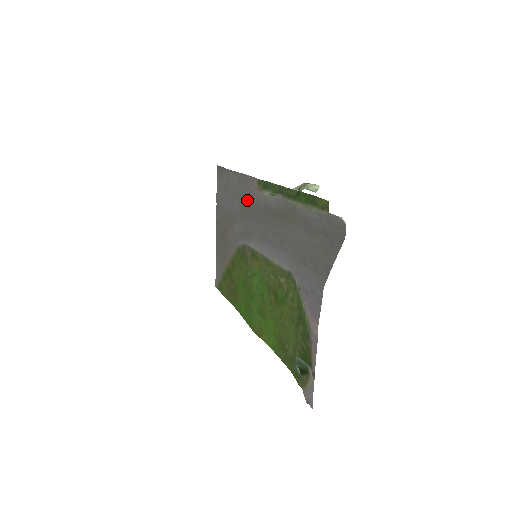
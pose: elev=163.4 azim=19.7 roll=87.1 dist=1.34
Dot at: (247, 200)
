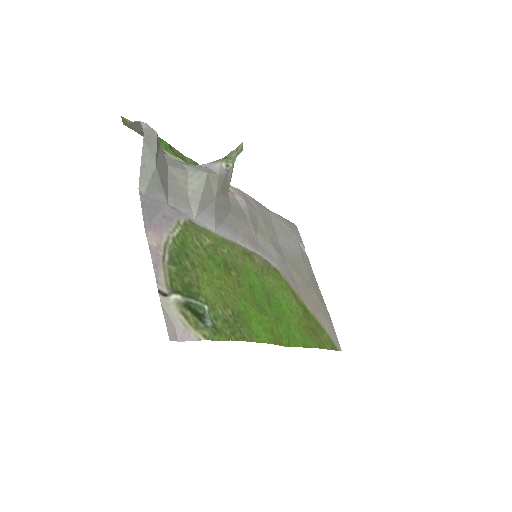
Dot at: (253, 215)
